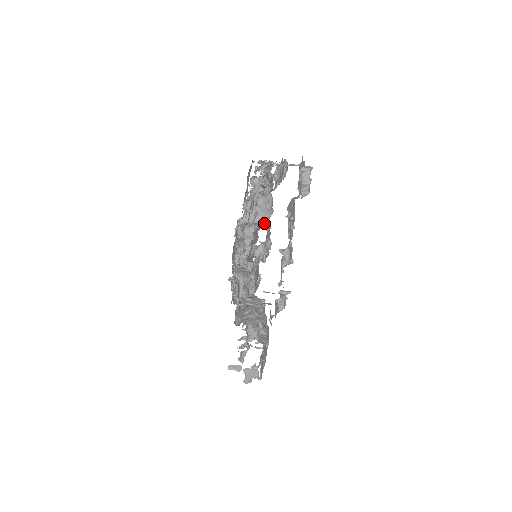
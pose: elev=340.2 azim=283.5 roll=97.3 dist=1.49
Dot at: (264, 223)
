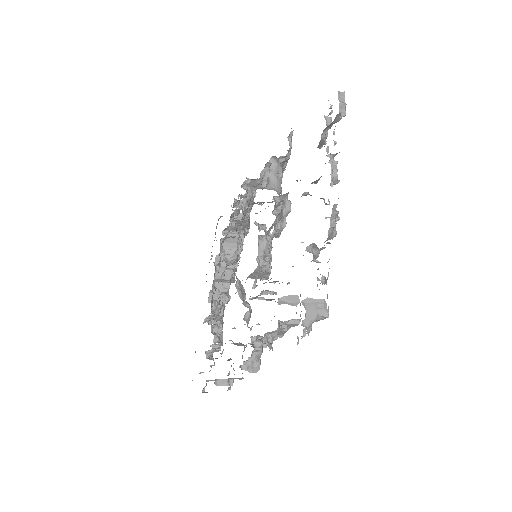
Dot at: occluded
